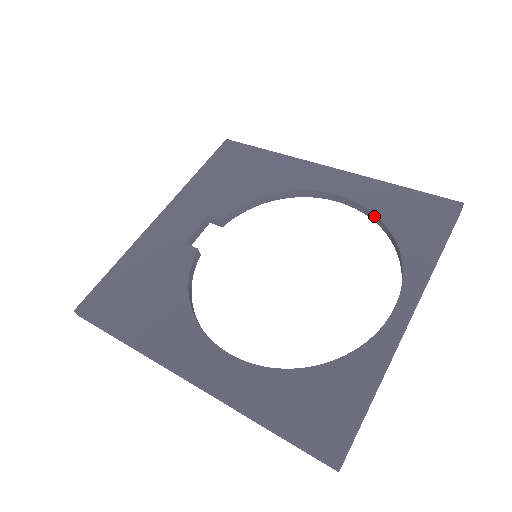
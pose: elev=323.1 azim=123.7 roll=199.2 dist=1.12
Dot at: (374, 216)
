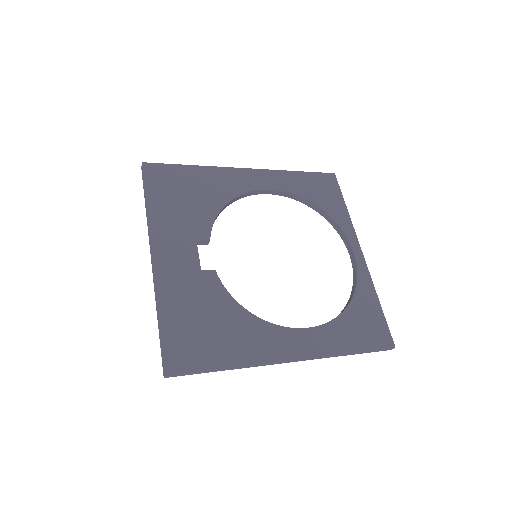
Dot at: (300, 198)
